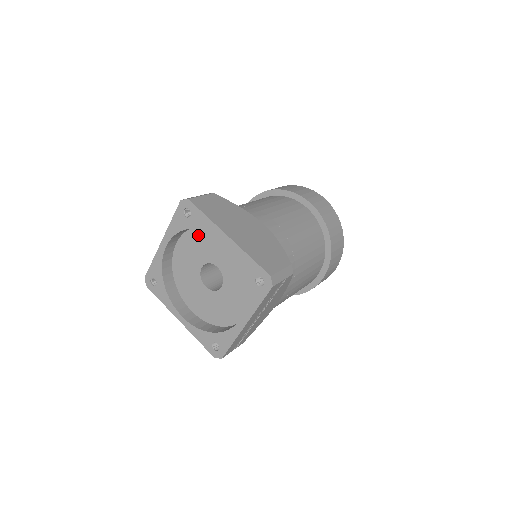
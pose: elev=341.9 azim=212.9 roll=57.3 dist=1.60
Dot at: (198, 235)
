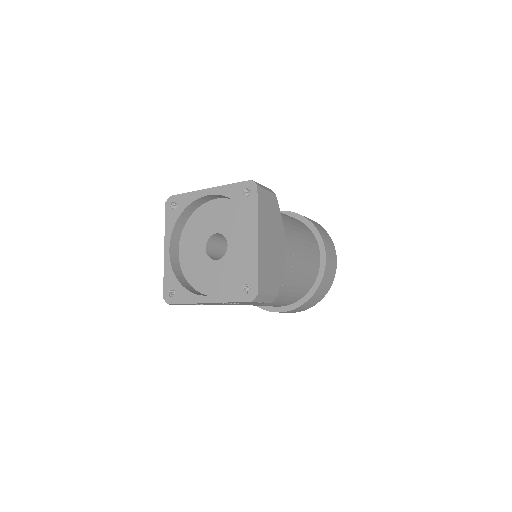
Dot at: (237, 211)
